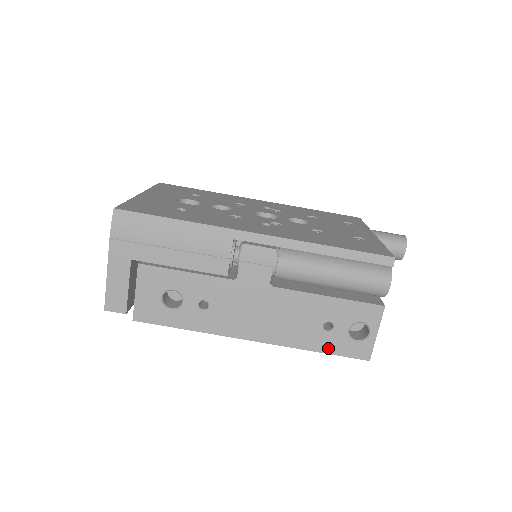
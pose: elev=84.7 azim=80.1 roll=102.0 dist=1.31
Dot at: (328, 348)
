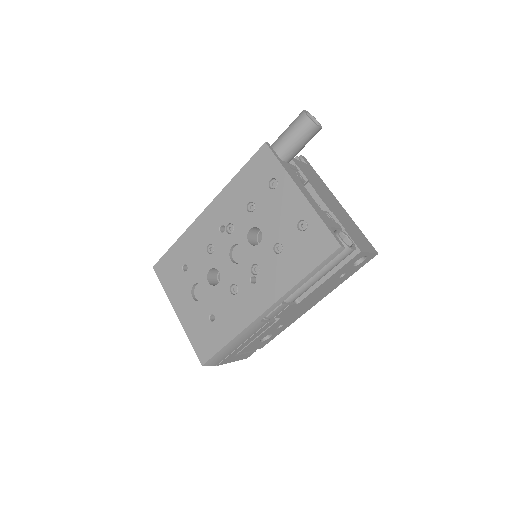
Dot at: (352, 273)
